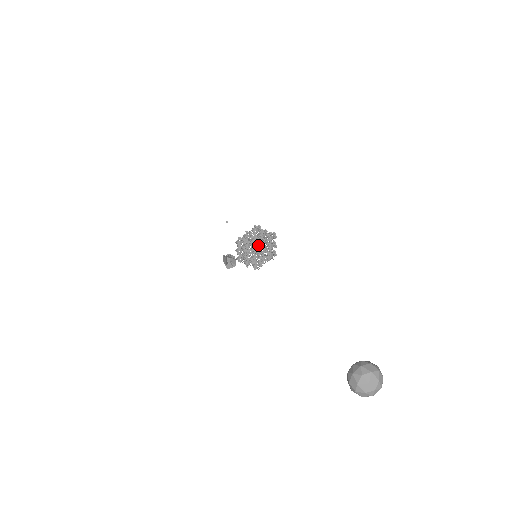
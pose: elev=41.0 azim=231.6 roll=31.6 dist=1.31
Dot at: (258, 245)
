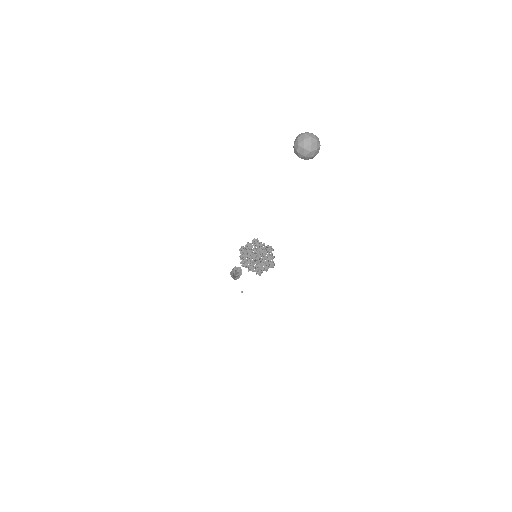
Dot at: (258, 254)
